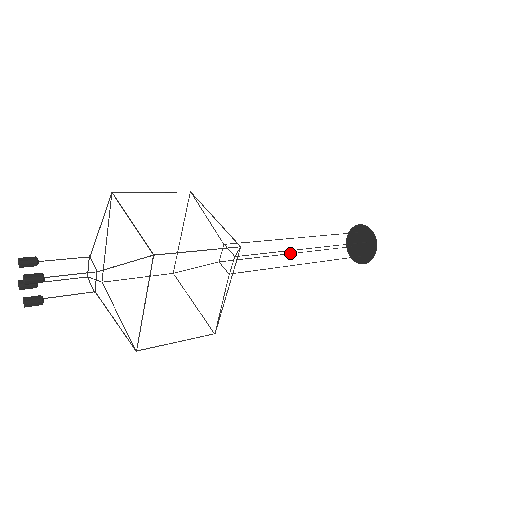
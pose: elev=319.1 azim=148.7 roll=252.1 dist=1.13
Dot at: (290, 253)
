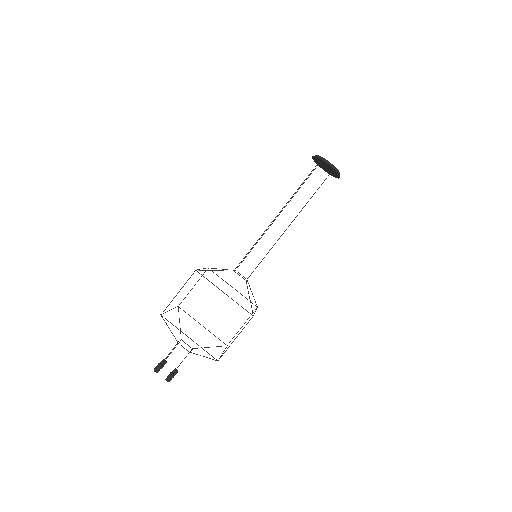
Dot at: (275, 219)
